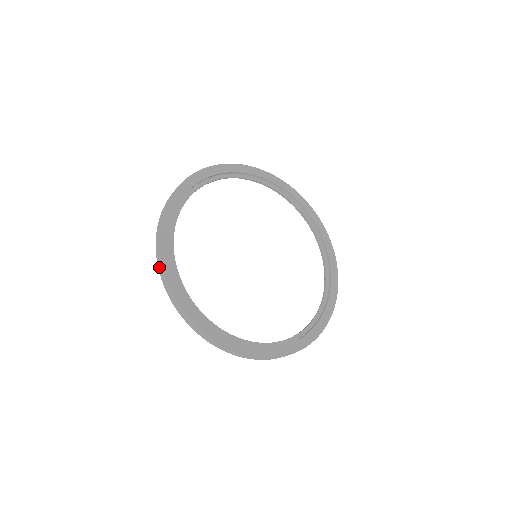
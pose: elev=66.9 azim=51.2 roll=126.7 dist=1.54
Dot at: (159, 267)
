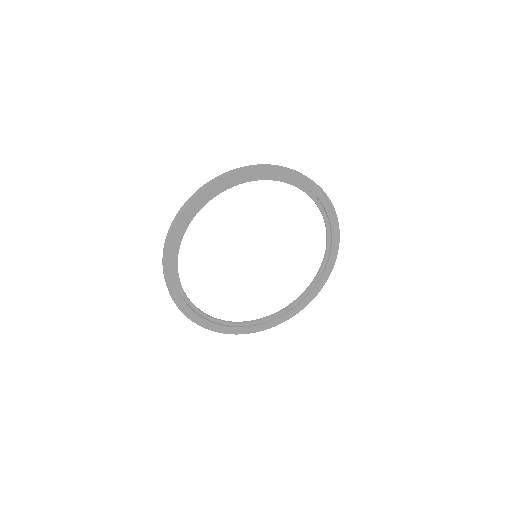
Dot at: occluded
